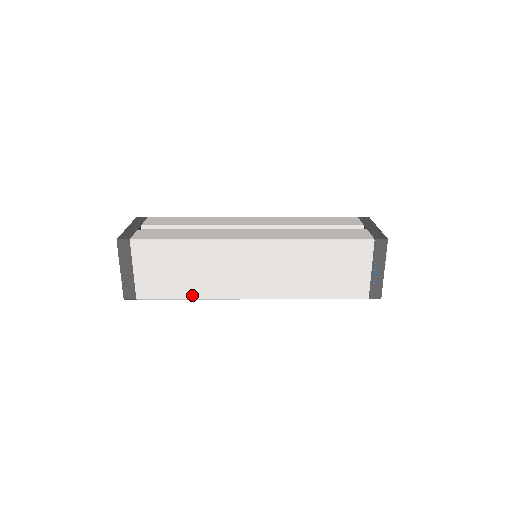
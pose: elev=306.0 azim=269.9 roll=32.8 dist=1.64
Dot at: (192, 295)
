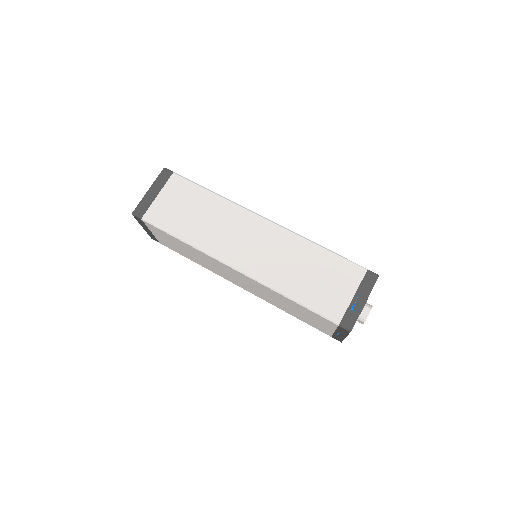
Dot at: (188, 238)
